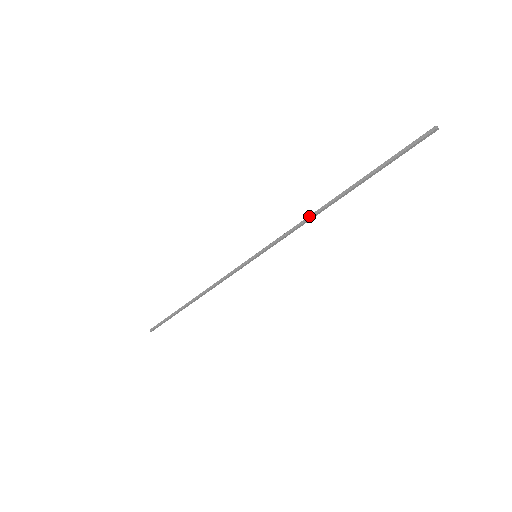
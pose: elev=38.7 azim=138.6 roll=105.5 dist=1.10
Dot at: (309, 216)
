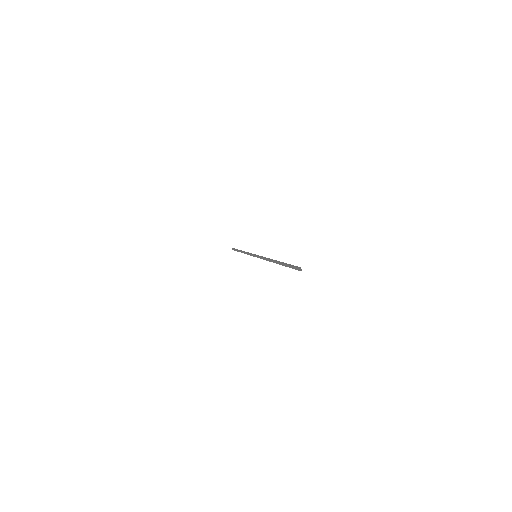
Dot at: (267, 260)
